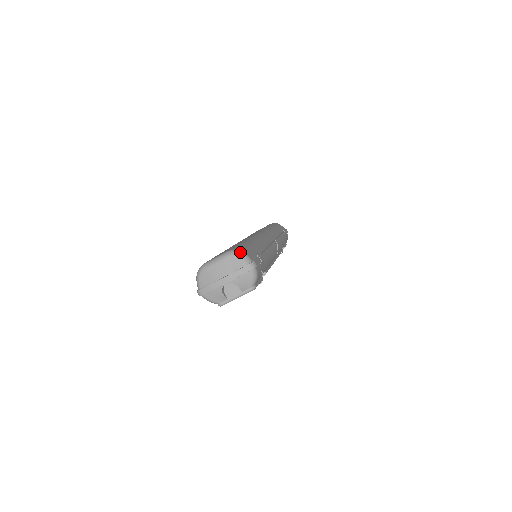
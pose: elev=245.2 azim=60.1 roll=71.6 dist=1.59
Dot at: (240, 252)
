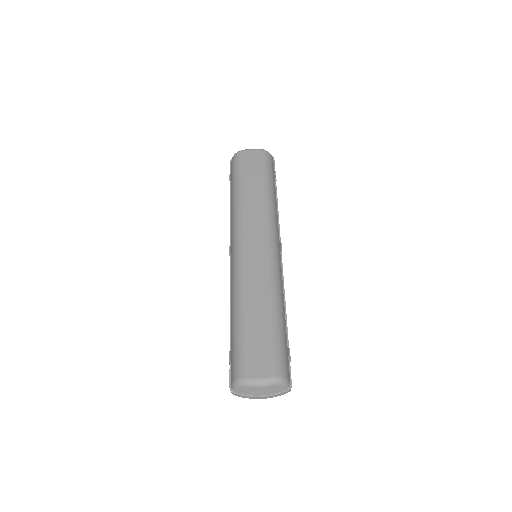
Dot at: (284, 381)
